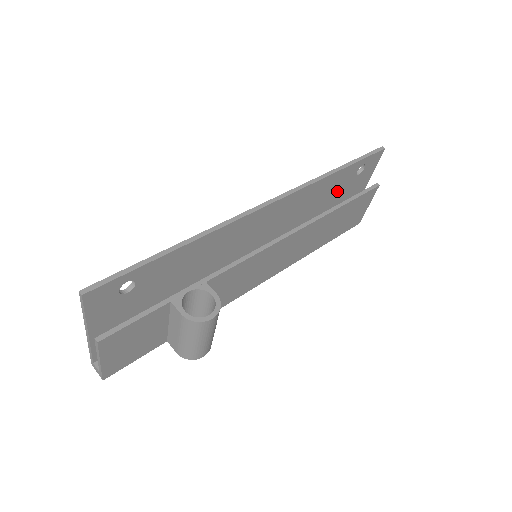
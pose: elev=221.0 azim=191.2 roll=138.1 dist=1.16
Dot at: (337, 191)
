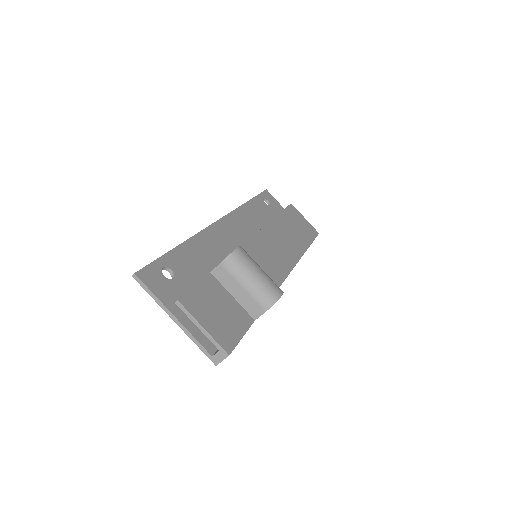
Dot at: (268, 217)
